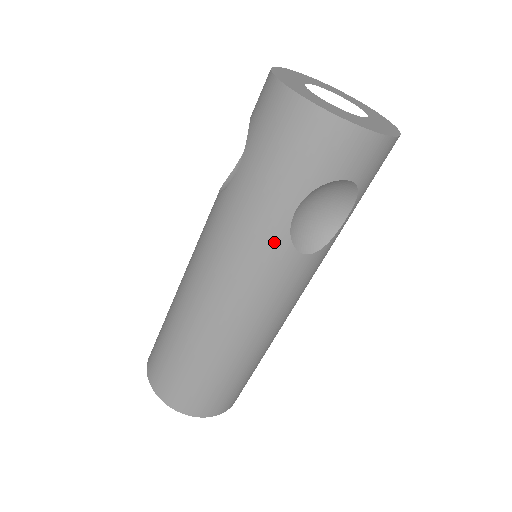
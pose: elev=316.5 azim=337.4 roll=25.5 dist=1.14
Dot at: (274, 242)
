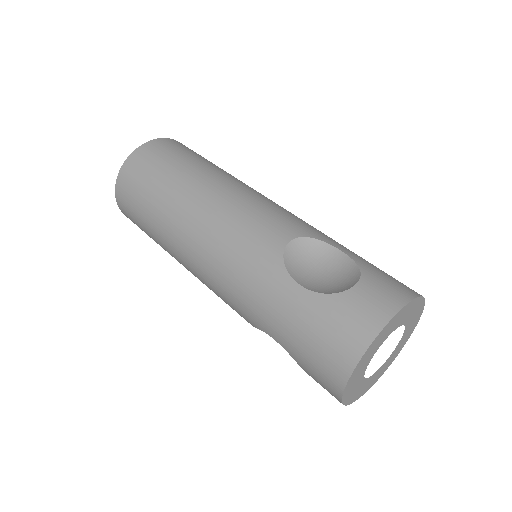
Dot at: (250, 316)
